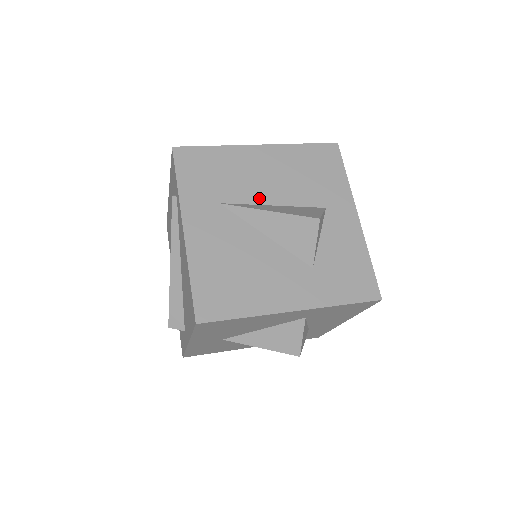
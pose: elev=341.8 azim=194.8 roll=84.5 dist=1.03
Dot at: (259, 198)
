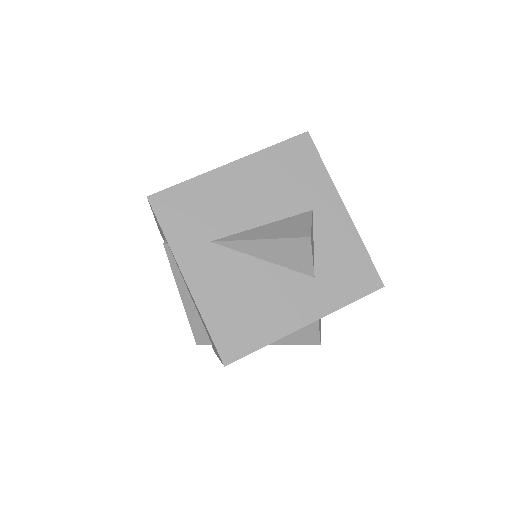
Dot at: (246, 223)
